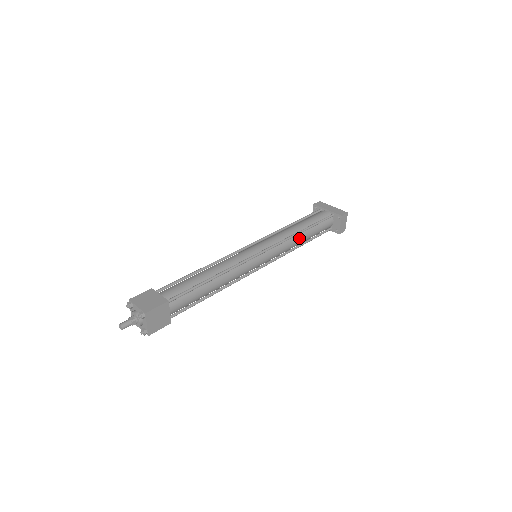
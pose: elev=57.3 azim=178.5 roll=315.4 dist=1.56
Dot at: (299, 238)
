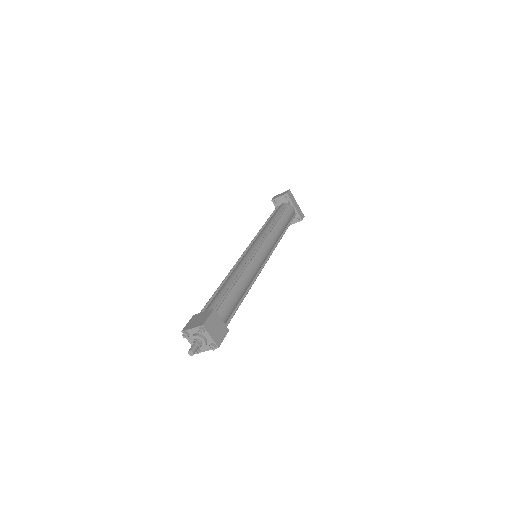
Dot at: occluded
